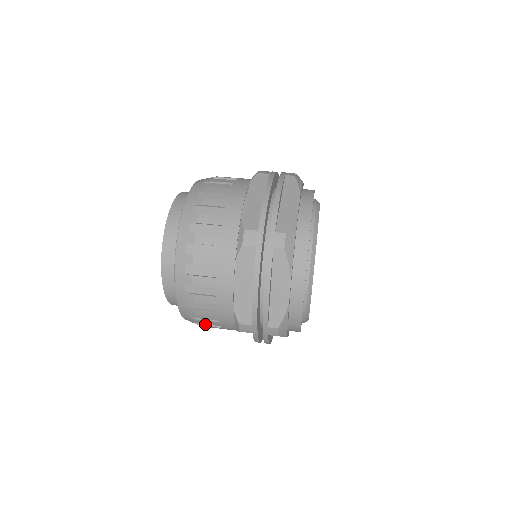
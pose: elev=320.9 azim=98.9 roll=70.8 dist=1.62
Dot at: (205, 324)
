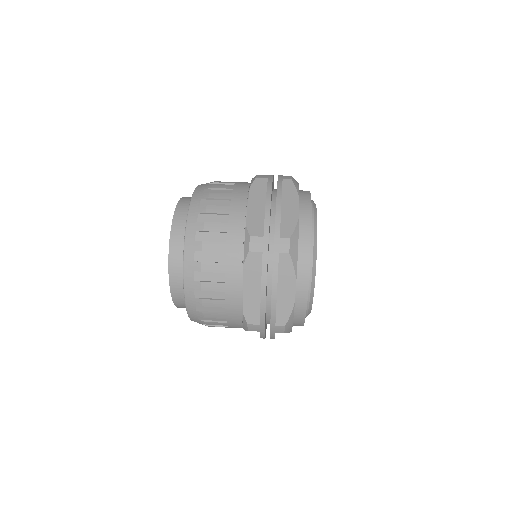
Dot at: occluded
